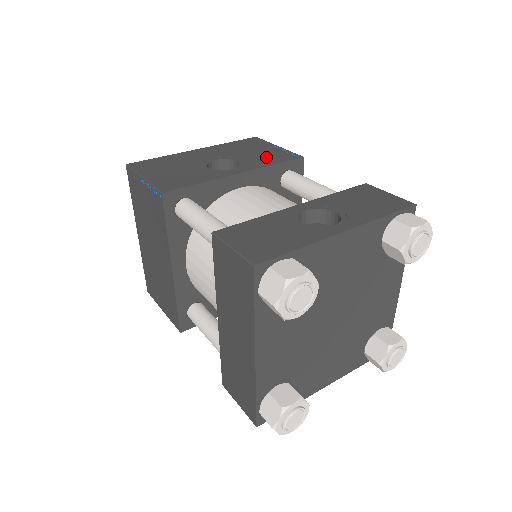
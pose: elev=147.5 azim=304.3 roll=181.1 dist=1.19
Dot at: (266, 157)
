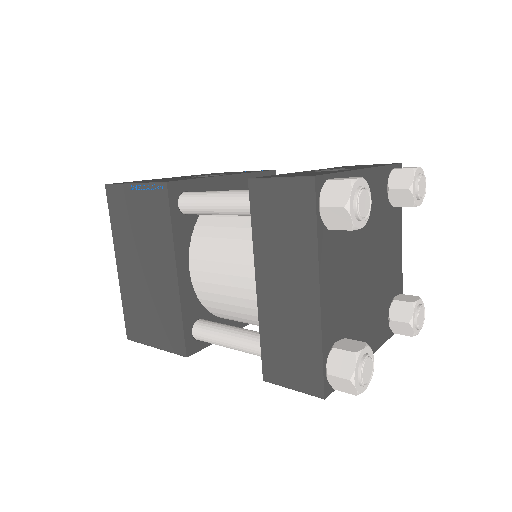
Dot at: (241, 172)
